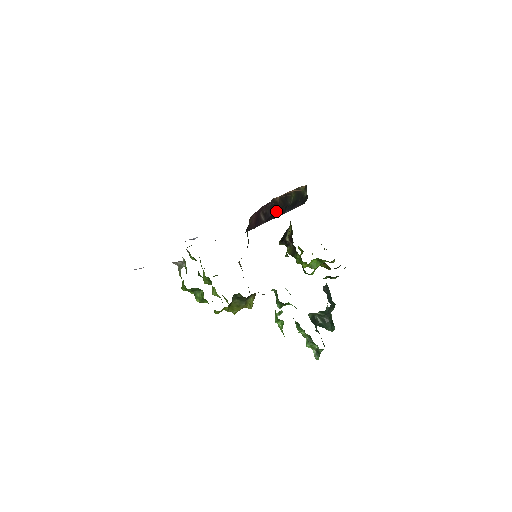
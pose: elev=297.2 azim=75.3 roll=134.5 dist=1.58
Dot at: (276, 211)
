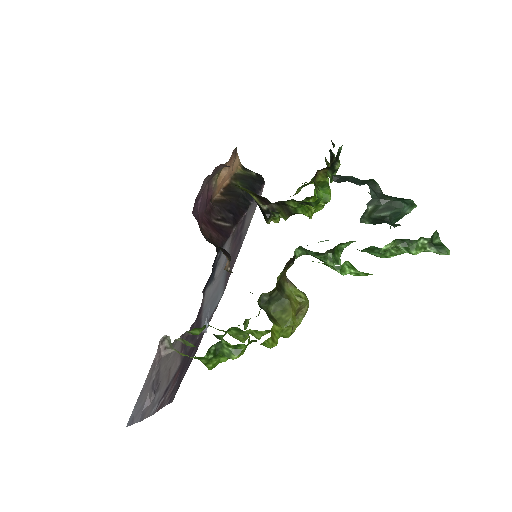
Dot at: (235, 208)
